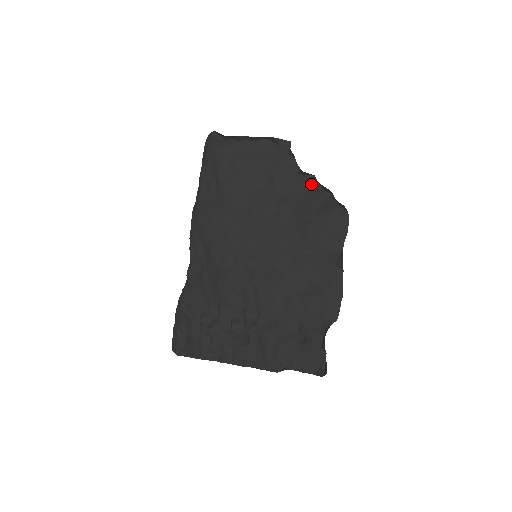
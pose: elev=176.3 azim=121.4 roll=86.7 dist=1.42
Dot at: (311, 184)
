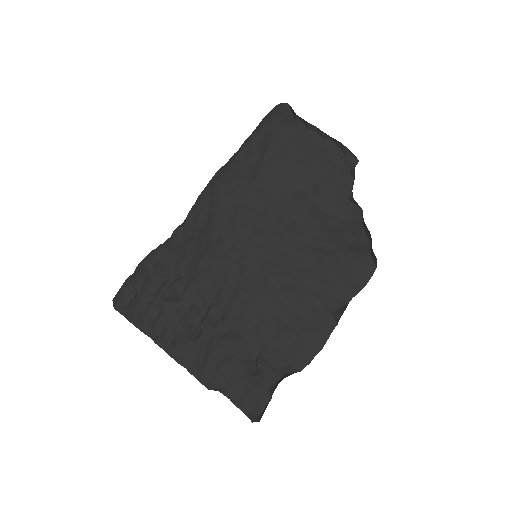
Dot at: (354, 216)
